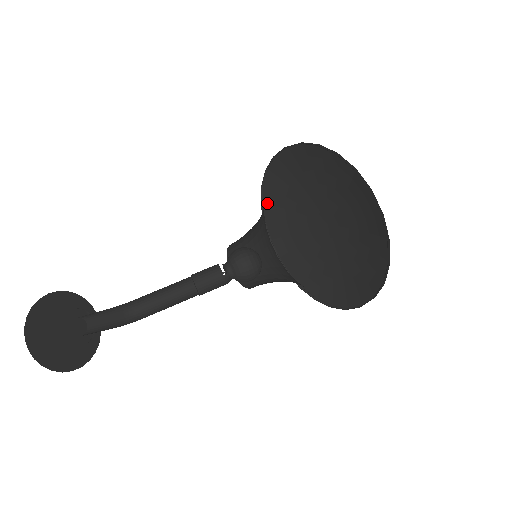
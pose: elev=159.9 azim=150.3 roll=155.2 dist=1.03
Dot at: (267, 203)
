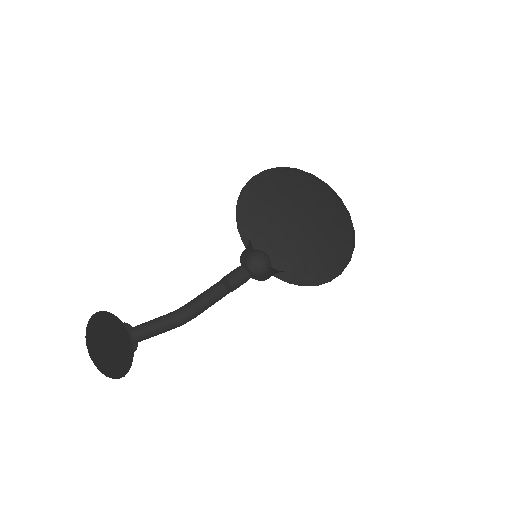
Dot at: (240, 214)
